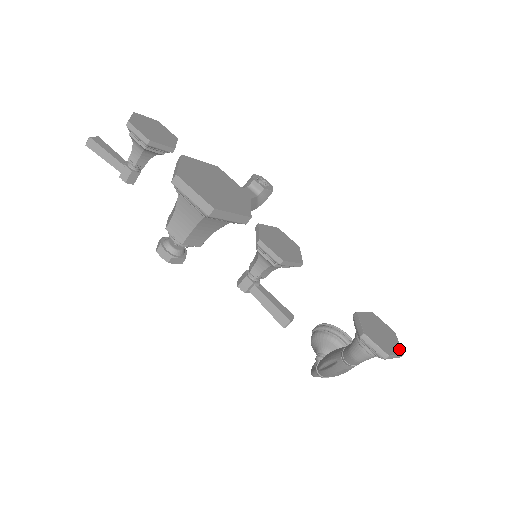
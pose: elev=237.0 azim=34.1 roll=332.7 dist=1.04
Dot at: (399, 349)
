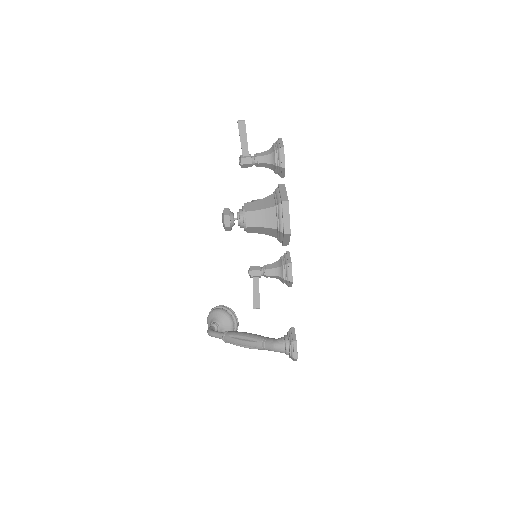
Dot at: occluded
